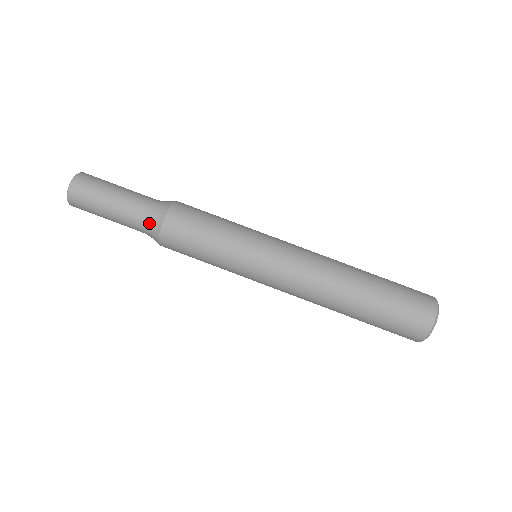
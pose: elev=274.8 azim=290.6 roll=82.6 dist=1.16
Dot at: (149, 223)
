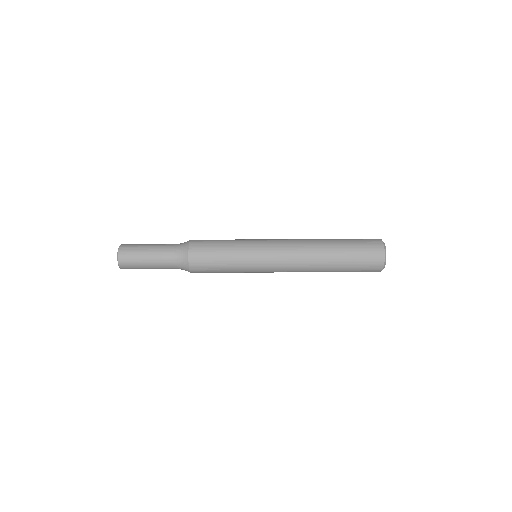
Dot at: (179, 264)
